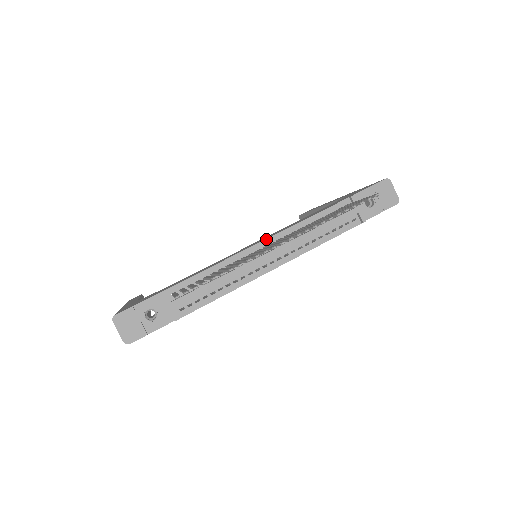
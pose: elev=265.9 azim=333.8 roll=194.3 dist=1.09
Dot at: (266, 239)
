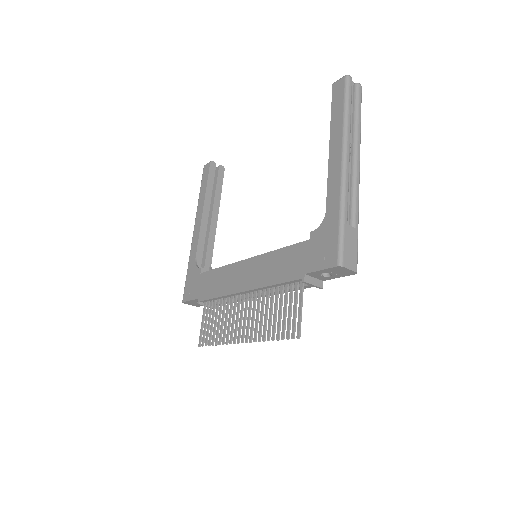
Dot at: (246, 291)
